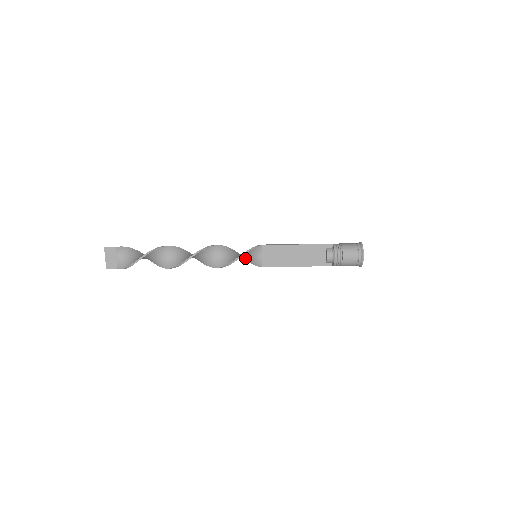
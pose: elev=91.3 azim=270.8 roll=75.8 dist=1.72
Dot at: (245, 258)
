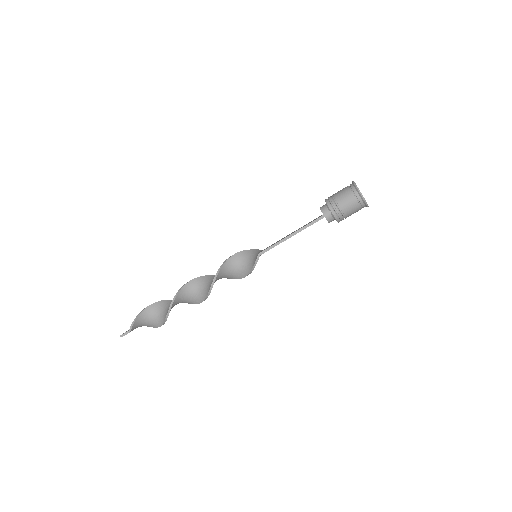
Dot at: (244, 258)
